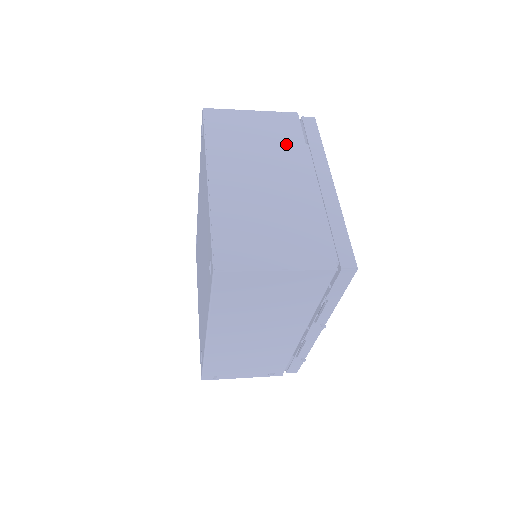
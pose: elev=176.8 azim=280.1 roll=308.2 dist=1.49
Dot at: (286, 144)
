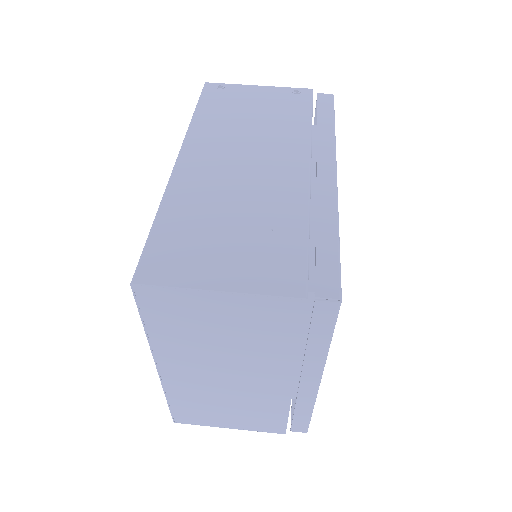
Dot at: (268, 344)
